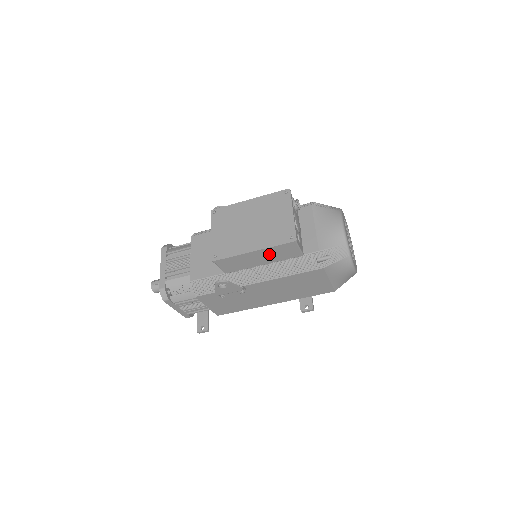
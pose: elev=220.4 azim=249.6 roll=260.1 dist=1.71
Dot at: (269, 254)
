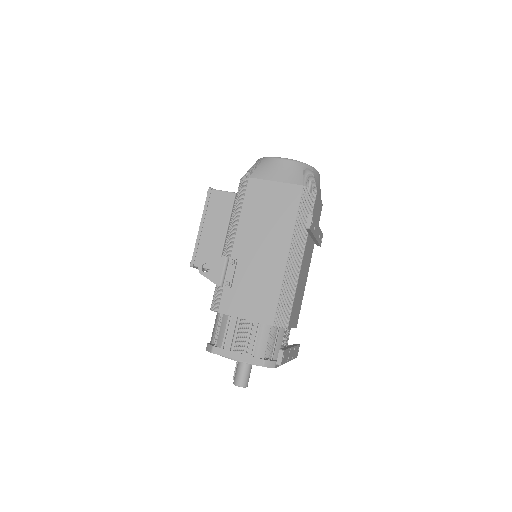
Dot at: (214, 218)
